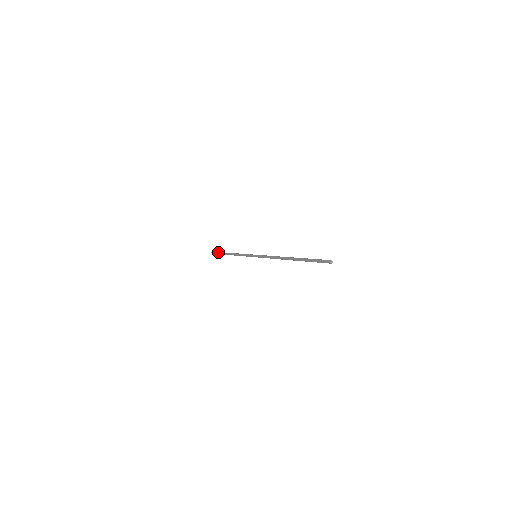
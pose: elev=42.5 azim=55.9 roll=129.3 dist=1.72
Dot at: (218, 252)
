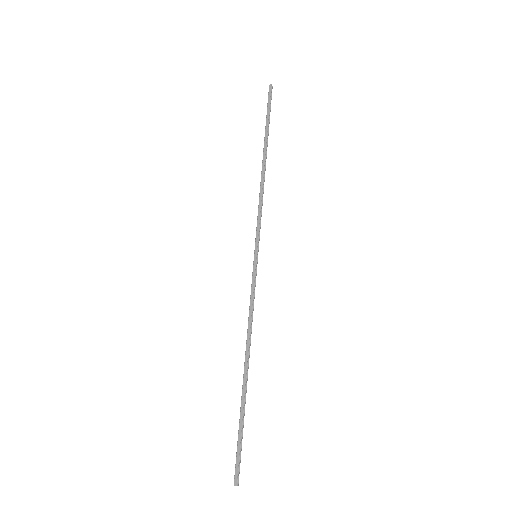
Dot at: (268, 114)
